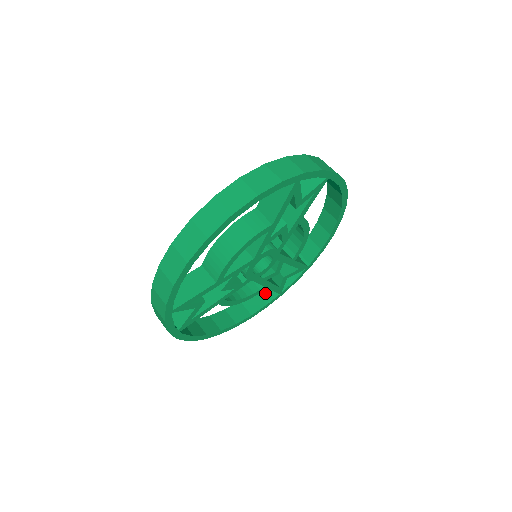
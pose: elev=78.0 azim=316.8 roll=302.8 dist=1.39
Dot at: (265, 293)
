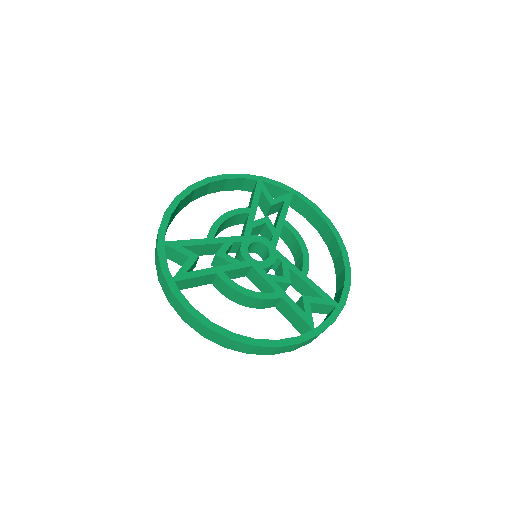
Dot at: occluded
